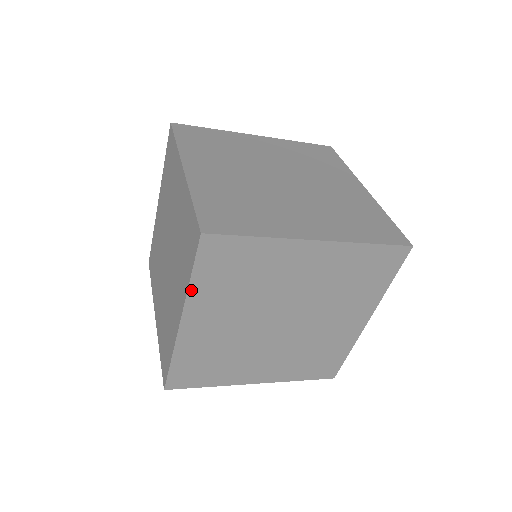
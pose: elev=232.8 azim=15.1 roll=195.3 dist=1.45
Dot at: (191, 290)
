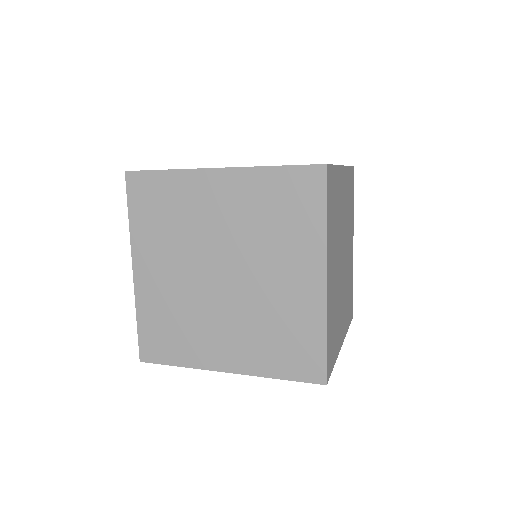
Dot at: (266, 376)
